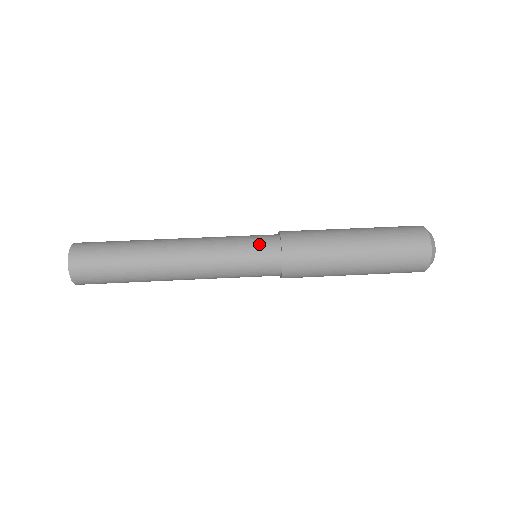
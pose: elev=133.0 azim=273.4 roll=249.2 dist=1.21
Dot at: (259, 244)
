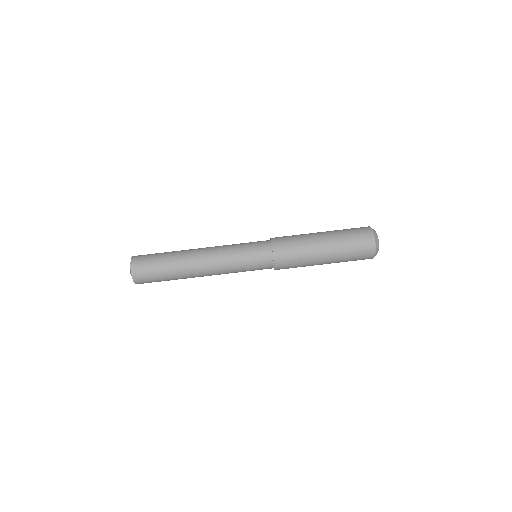
Dot at: (258, 258)
